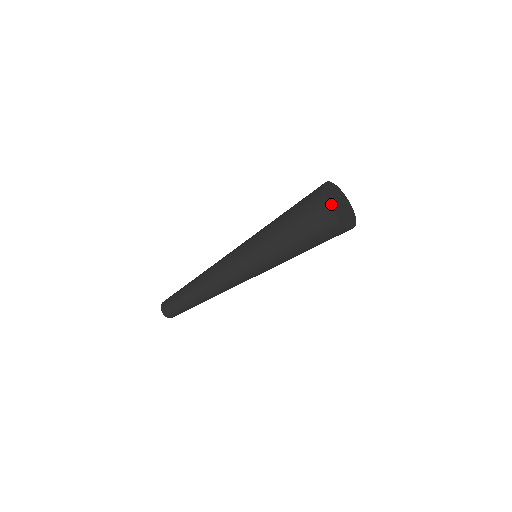
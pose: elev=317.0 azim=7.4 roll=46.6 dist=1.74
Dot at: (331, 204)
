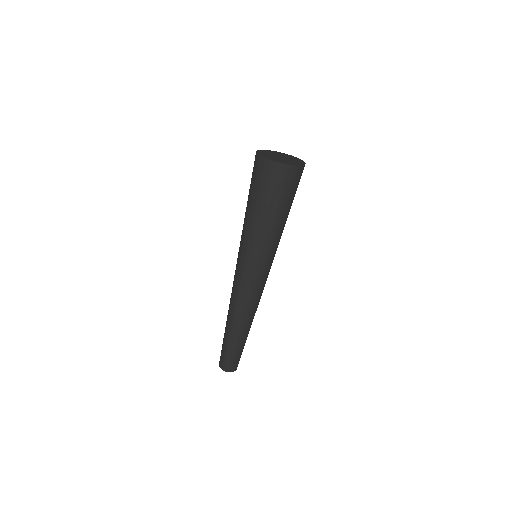
Dot at: (281, 162)
